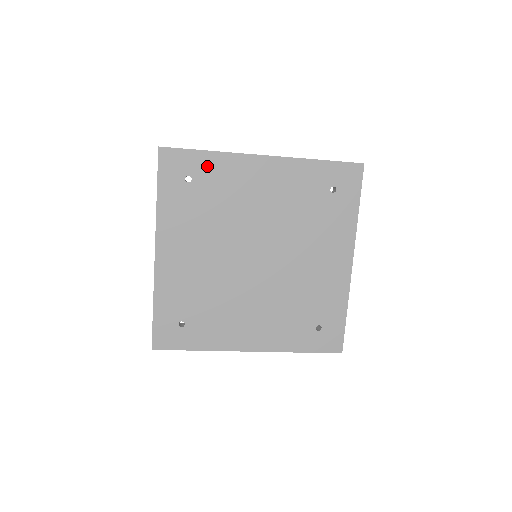
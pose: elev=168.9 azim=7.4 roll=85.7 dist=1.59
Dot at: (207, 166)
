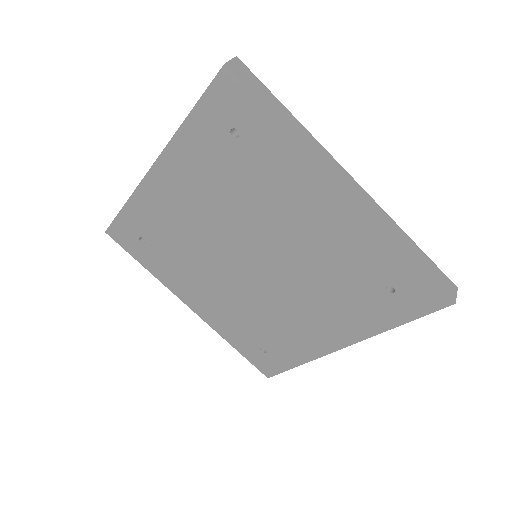
Dot at: (268, 139)
